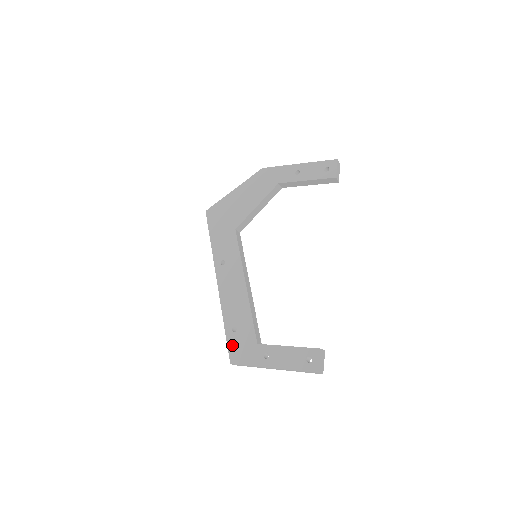
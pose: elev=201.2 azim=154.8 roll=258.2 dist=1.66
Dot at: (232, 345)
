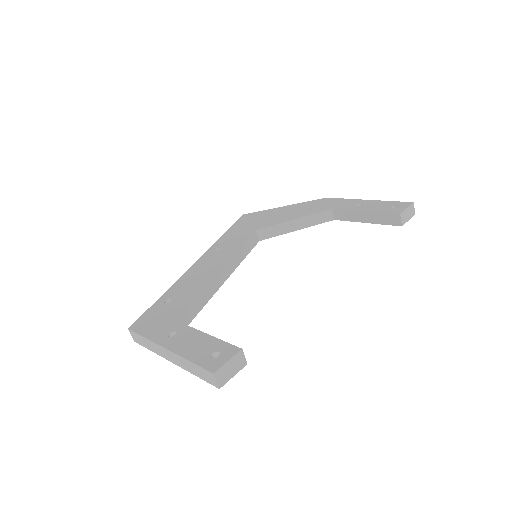
Dot at: (150, 313)
